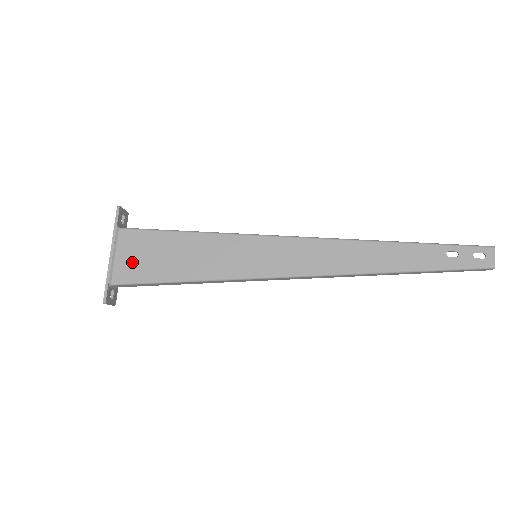
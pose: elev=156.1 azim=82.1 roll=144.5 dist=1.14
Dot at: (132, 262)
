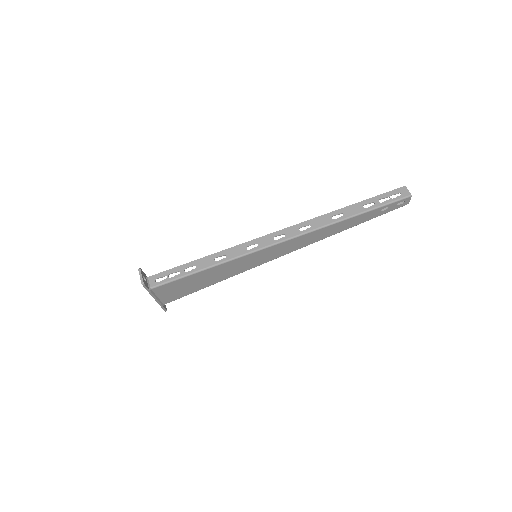
Dot at: (172, 294)
